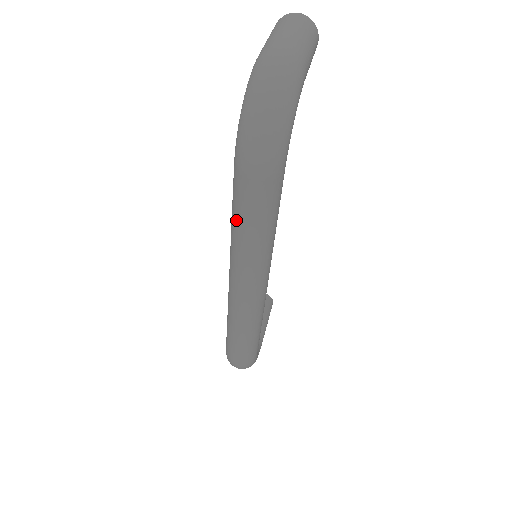
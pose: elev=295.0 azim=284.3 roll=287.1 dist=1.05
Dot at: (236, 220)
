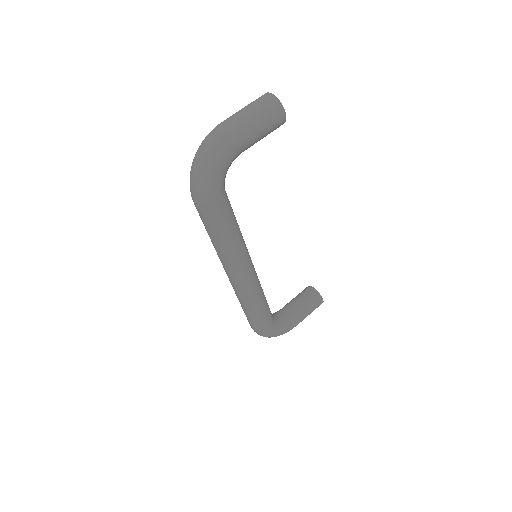
Dot at: occluded
